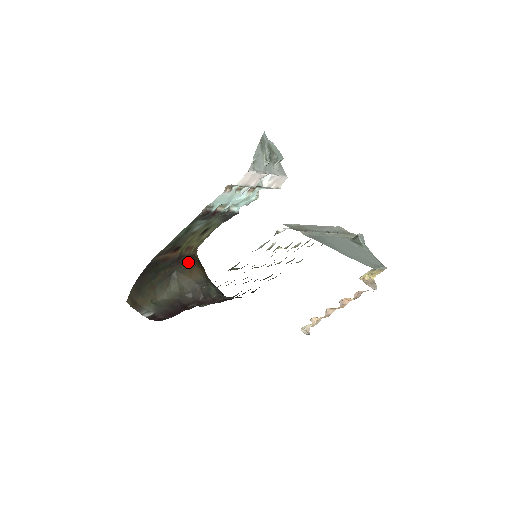
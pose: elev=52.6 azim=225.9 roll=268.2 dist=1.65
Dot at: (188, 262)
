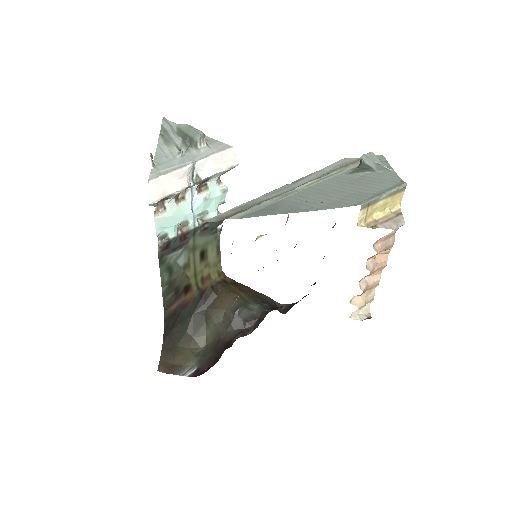
Dot at: (216, 292)
